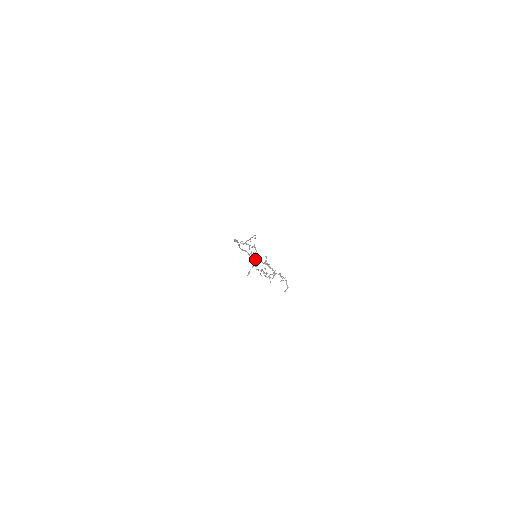
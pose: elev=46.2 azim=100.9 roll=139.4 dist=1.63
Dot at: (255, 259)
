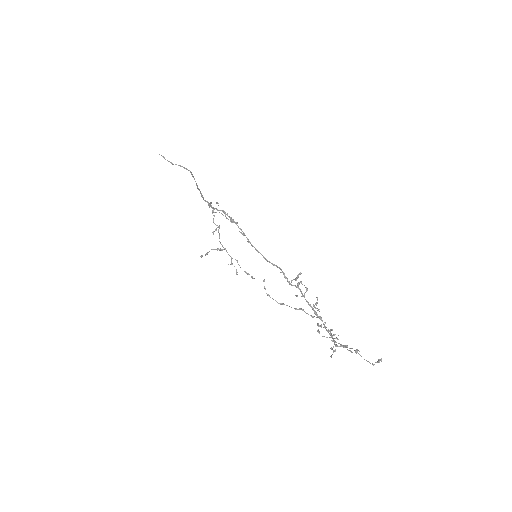
Dot at: (303, 296)
